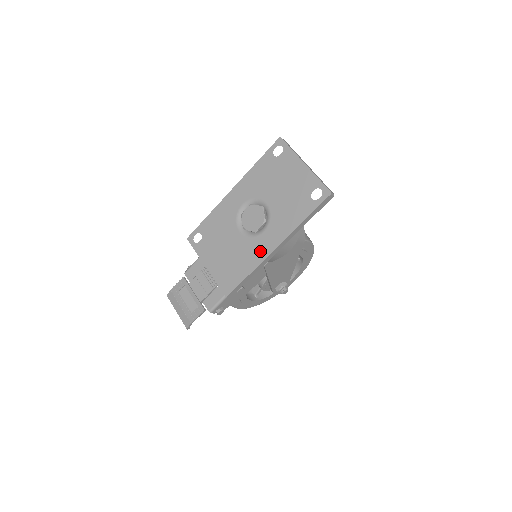
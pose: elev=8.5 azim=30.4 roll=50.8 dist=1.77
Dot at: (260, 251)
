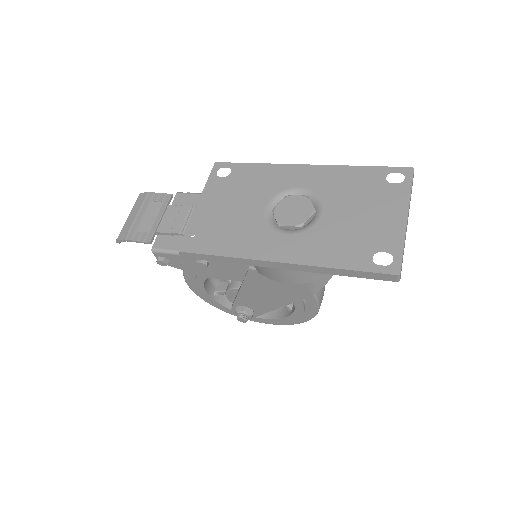
Dot at: (260, 247)
